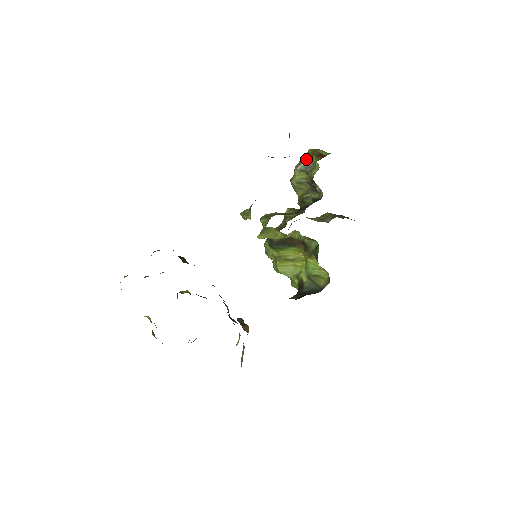
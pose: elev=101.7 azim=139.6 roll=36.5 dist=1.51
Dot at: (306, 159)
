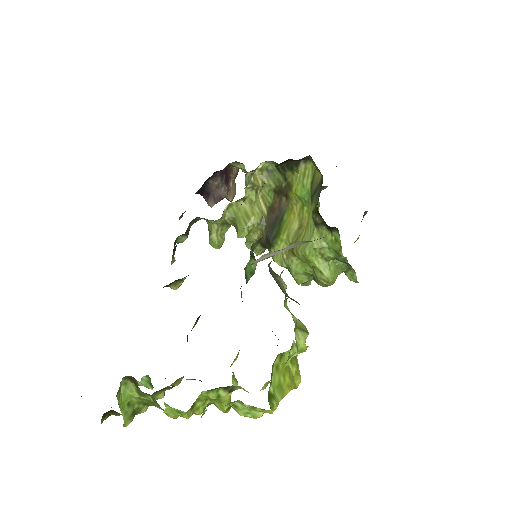
Dot at: occluded
